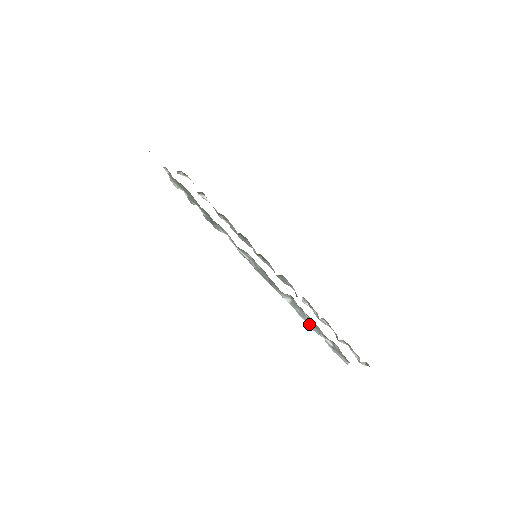
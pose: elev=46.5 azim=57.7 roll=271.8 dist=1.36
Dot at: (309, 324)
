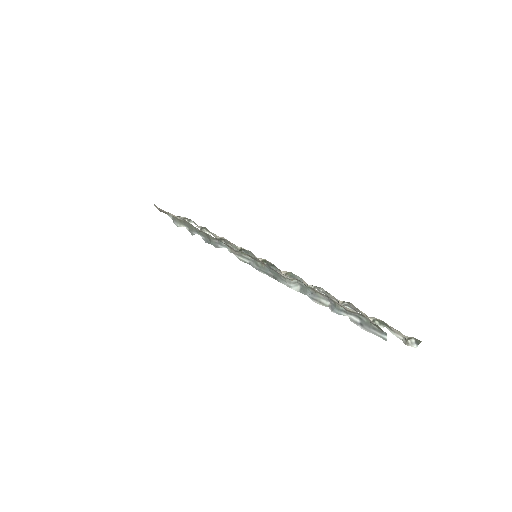
Dot at: (326, 306)
